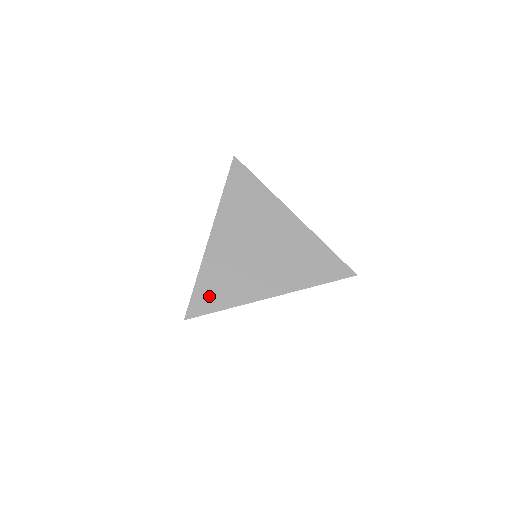
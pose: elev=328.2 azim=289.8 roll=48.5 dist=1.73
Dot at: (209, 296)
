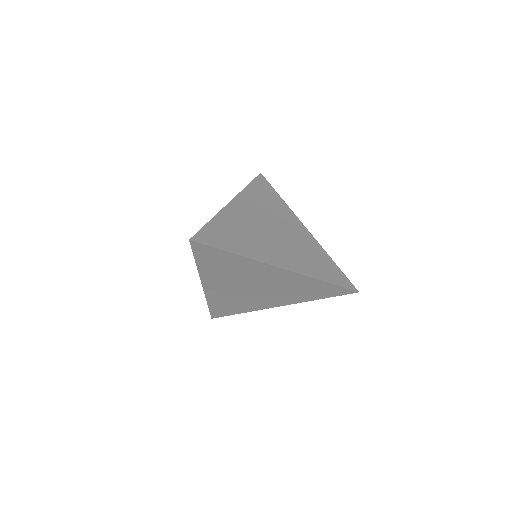
Dot at: (224, 310)
